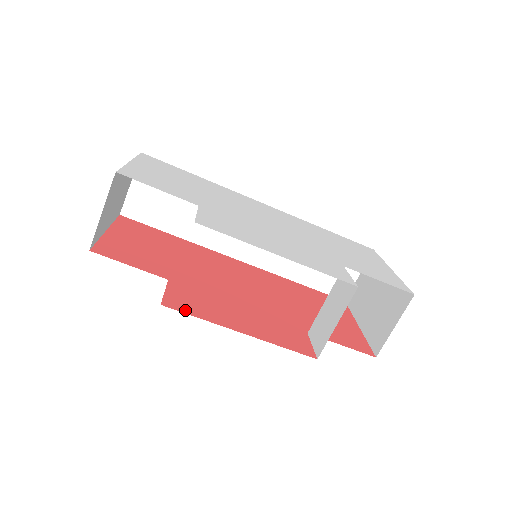
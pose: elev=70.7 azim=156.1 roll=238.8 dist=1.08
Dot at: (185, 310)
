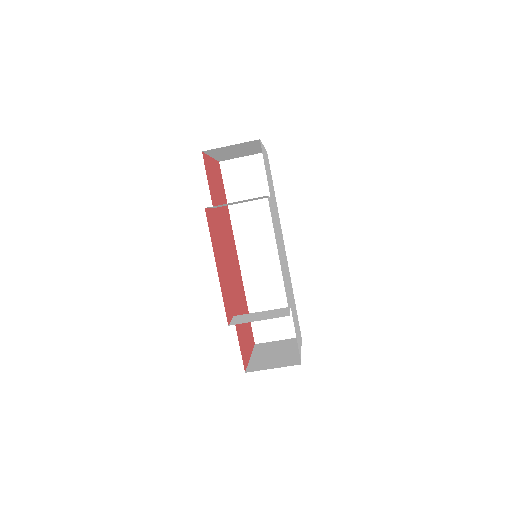
Dot at: (209, 225)
